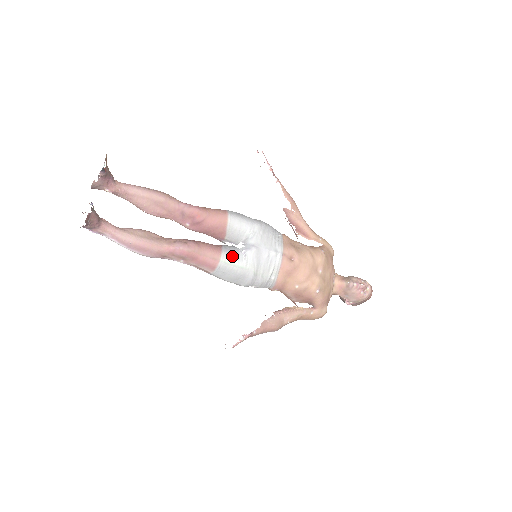
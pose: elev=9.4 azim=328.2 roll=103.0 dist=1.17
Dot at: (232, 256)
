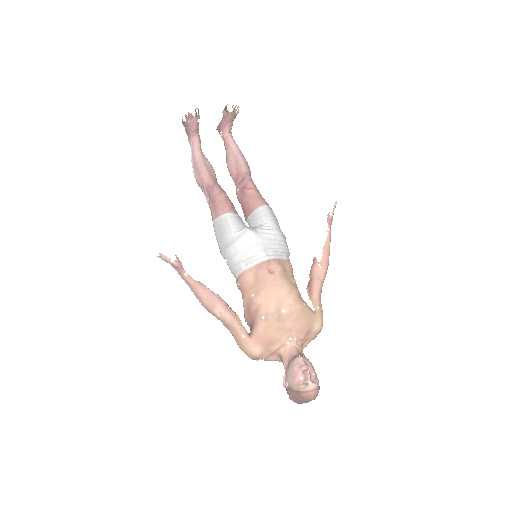
Dot at: (235, 221)
